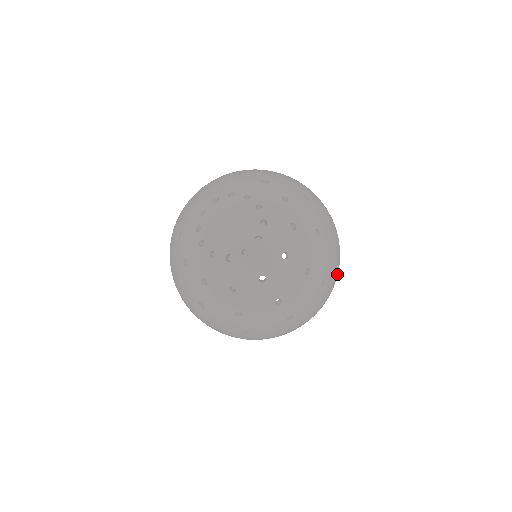
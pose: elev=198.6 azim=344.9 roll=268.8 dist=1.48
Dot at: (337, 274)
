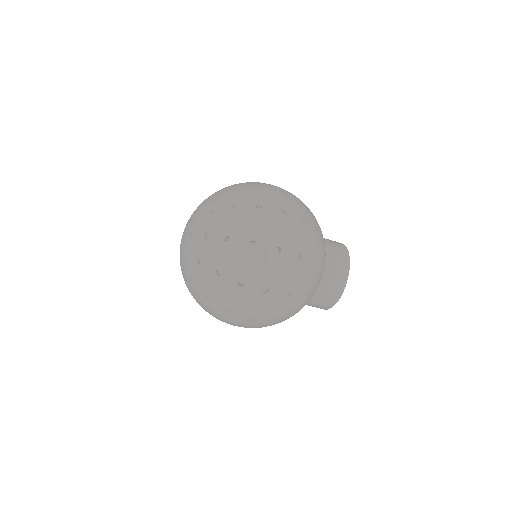
Dot at: (286, 232)
